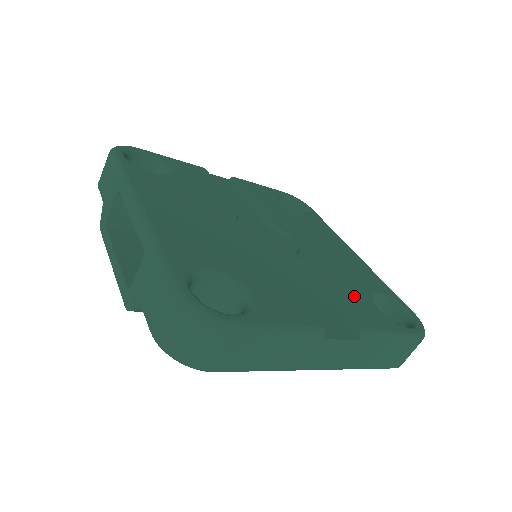
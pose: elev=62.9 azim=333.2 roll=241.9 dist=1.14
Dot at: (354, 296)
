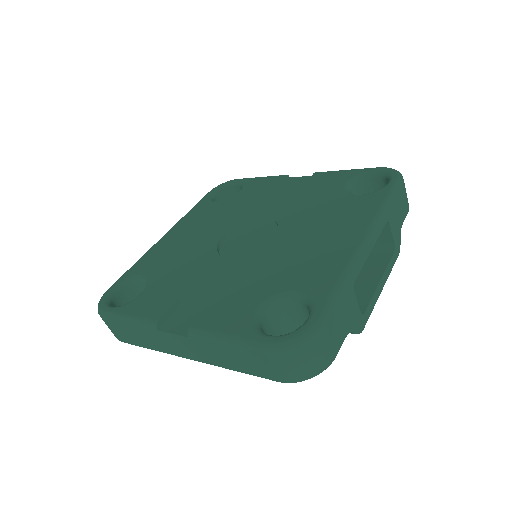
Dot at: (245, 295)
